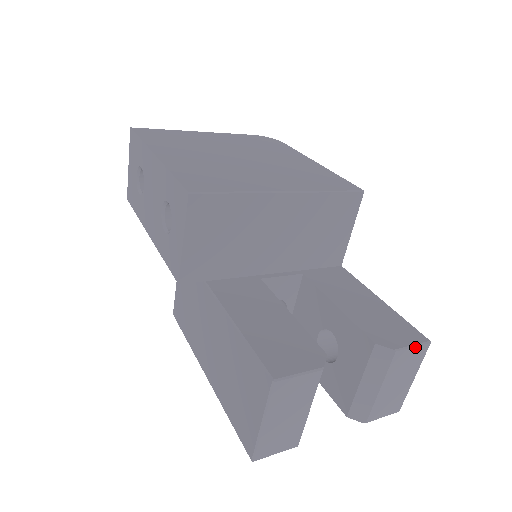
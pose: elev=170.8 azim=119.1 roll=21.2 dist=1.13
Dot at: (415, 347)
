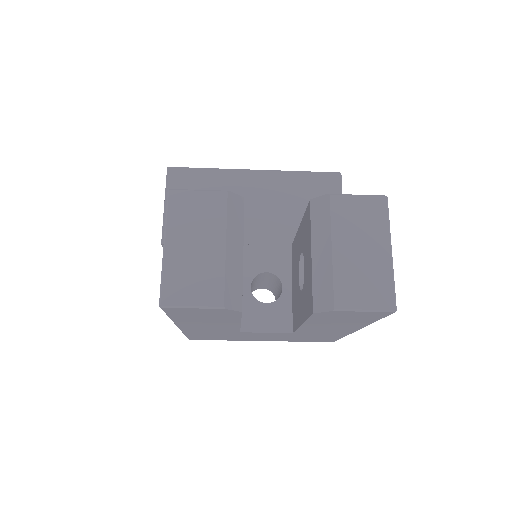
Dot at: (361, 197)
